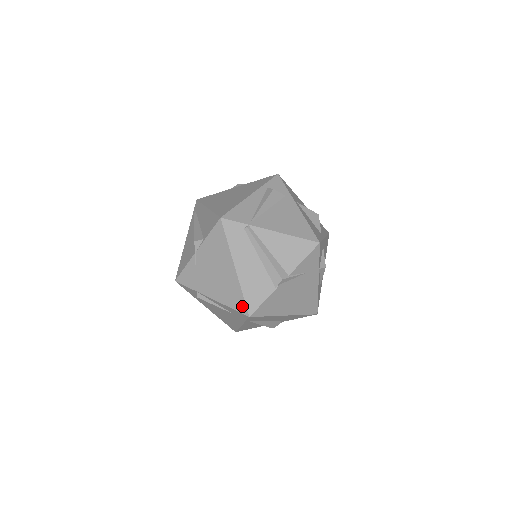
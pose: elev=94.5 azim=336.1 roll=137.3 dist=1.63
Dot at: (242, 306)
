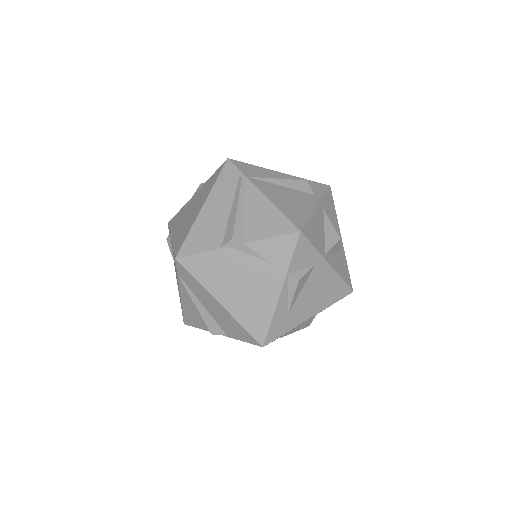
Dot at: (179, 246)
